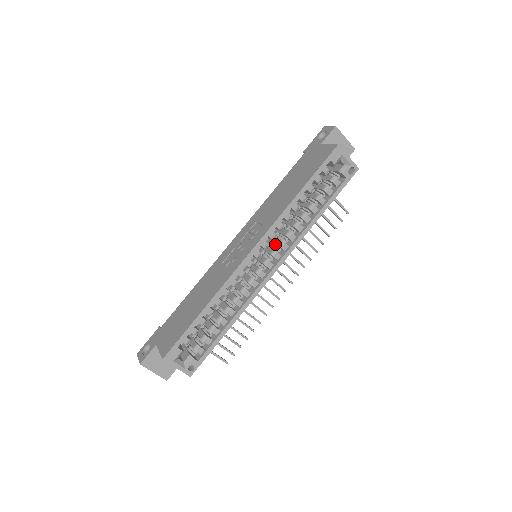
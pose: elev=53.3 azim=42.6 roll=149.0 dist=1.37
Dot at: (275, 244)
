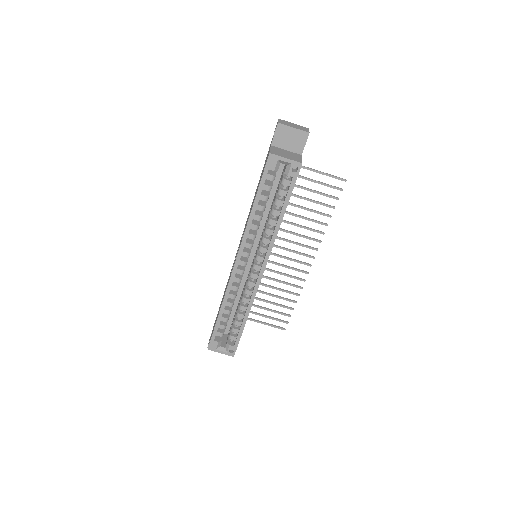
Dot at: (258, 248)
